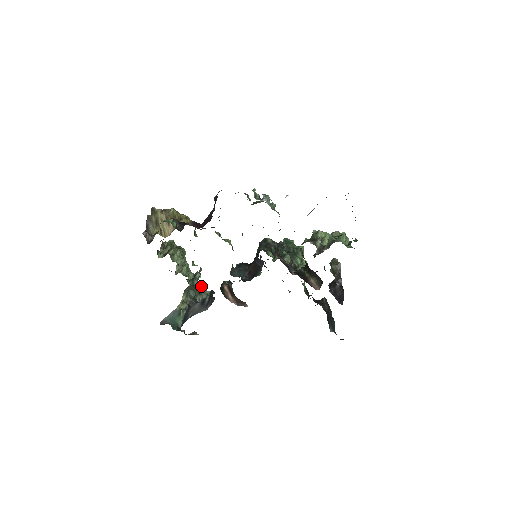
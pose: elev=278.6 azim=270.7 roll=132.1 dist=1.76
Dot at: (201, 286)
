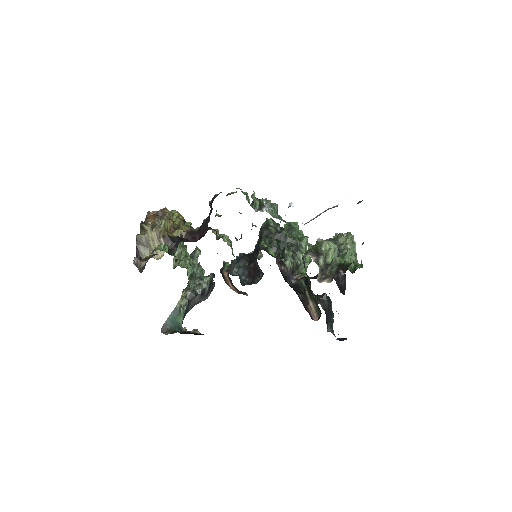
Dot at: (201, 272)
